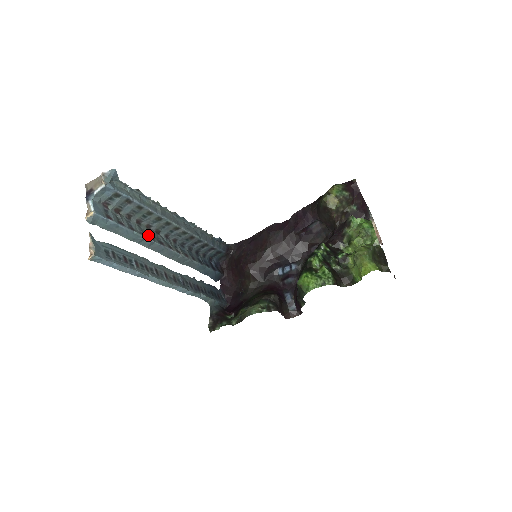
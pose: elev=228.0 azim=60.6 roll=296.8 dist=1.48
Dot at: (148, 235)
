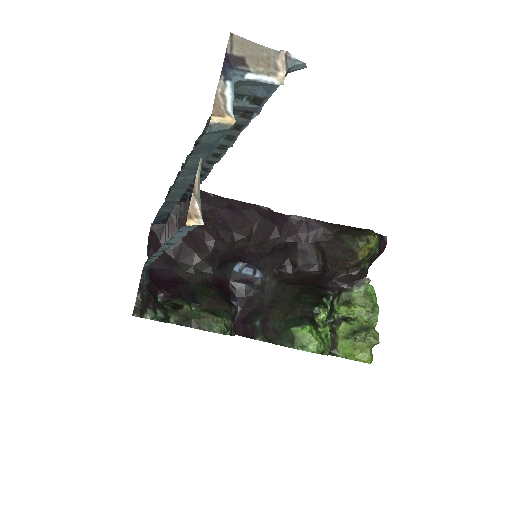
Dot at: occluded
